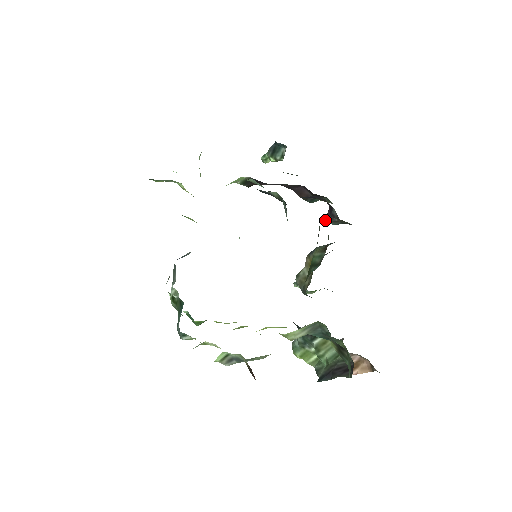
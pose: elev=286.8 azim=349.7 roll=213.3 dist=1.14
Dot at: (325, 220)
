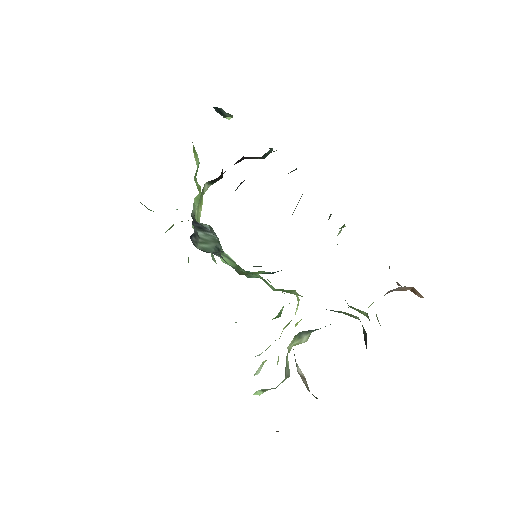
Dot at: occluded
